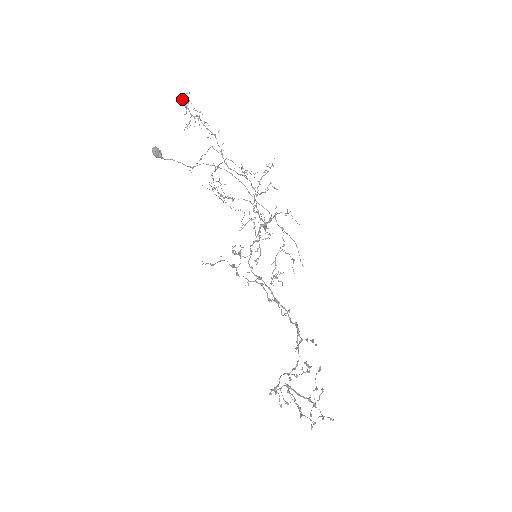
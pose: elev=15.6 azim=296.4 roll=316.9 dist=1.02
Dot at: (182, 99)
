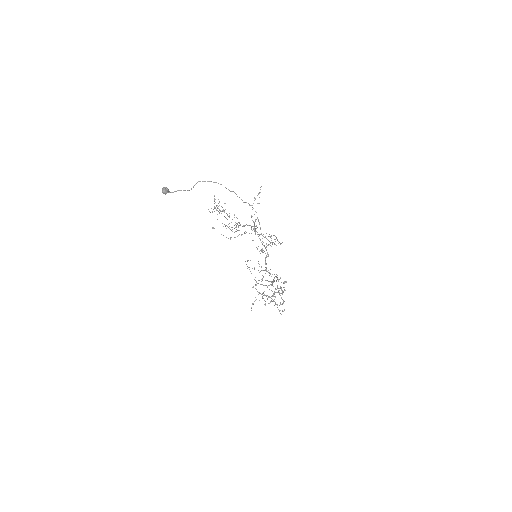
Dot at: (214, 208)
